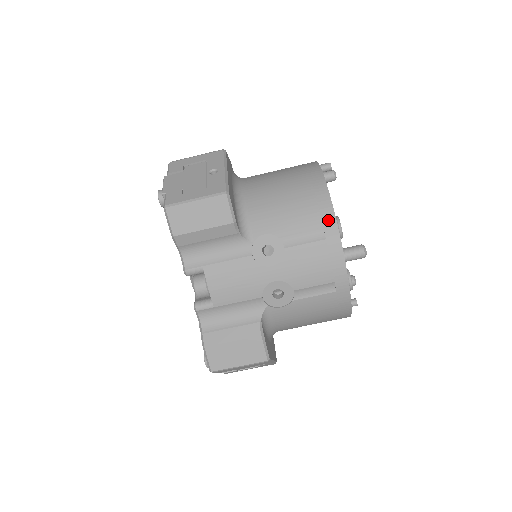
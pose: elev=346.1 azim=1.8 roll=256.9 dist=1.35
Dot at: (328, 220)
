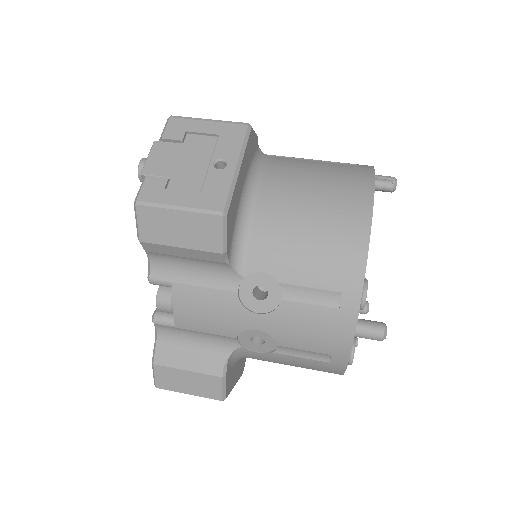
Dot at: (352, 286)
